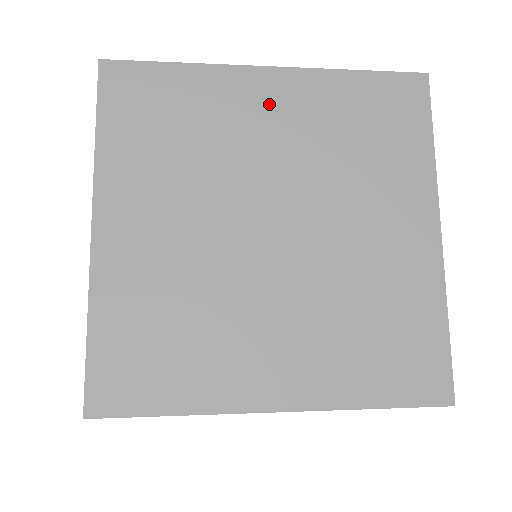
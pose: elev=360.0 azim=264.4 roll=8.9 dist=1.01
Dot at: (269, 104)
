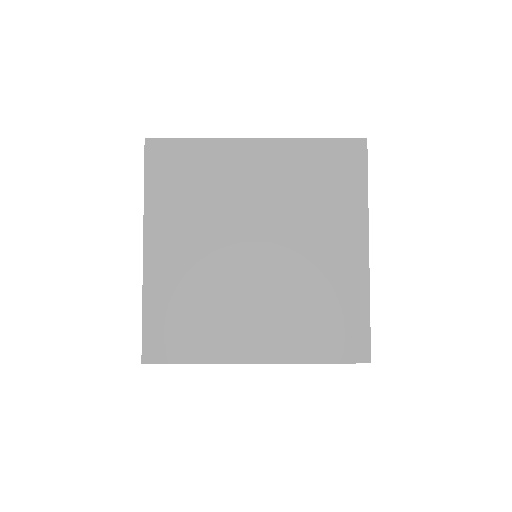
Dot at: occluded
